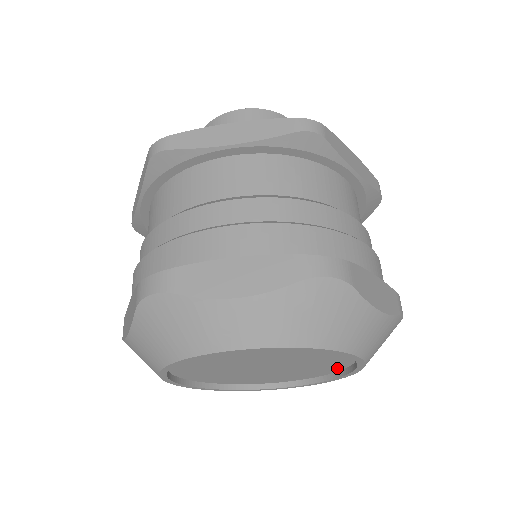
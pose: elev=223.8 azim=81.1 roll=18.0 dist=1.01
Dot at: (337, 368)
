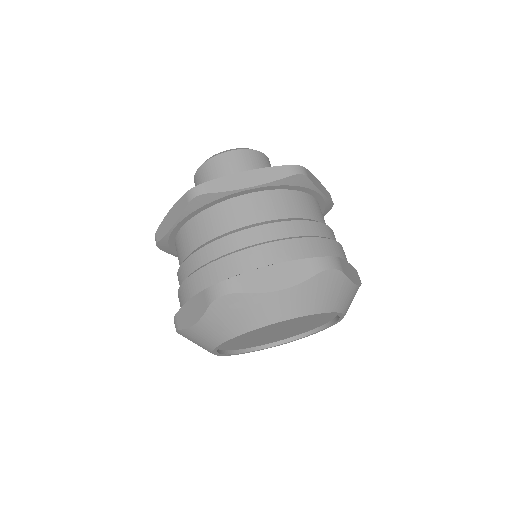
Dot at: occluded
